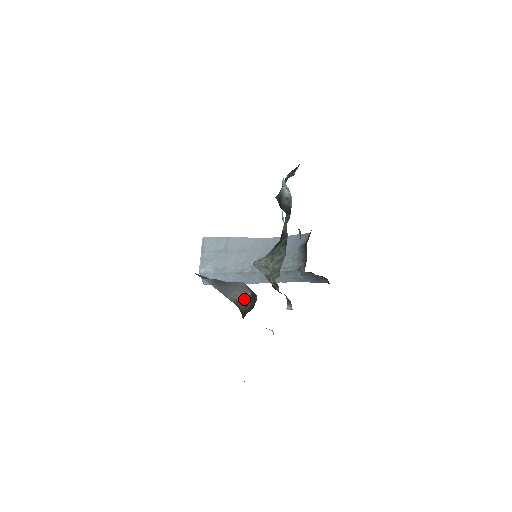
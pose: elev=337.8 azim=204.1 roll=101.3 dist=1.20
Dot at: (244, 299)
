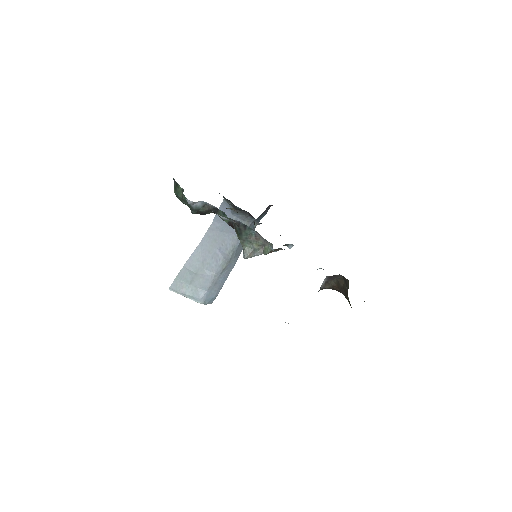
Dot at: (324, 283)
